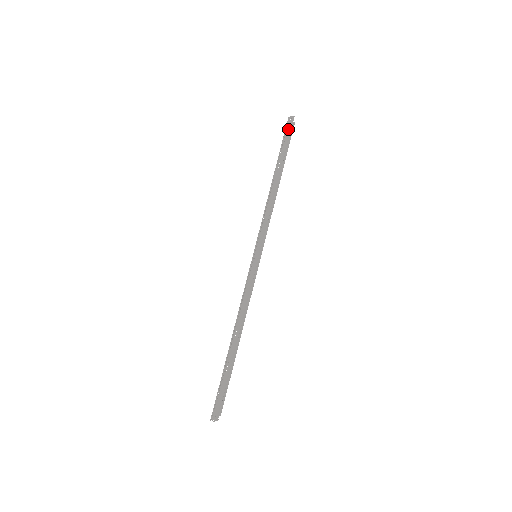
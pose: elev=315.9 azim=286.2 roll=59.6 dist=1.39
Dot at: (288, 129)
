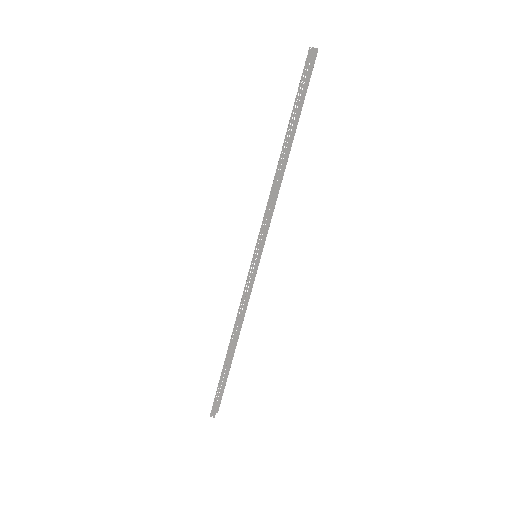
Dot at: (307, 72)
